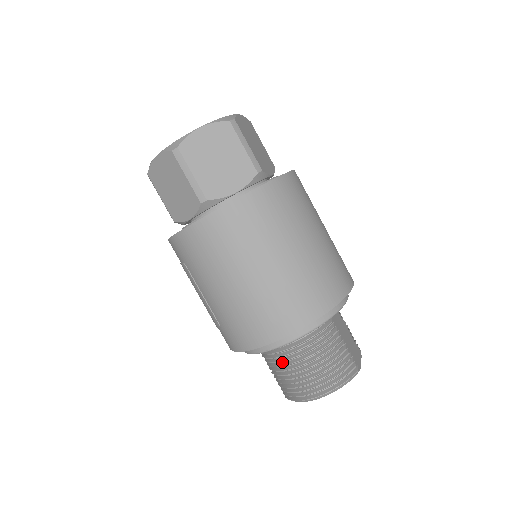
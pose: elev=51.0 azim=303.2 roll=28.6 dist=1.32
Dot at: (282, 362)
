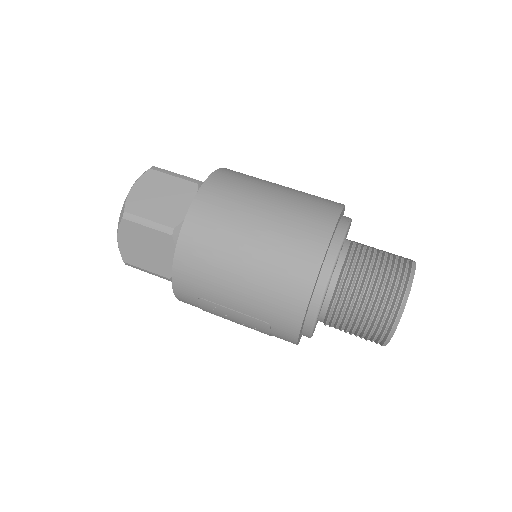
Dot at: (345, 309)
